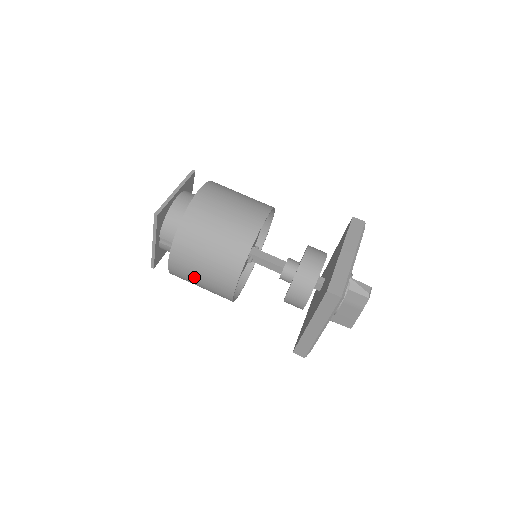
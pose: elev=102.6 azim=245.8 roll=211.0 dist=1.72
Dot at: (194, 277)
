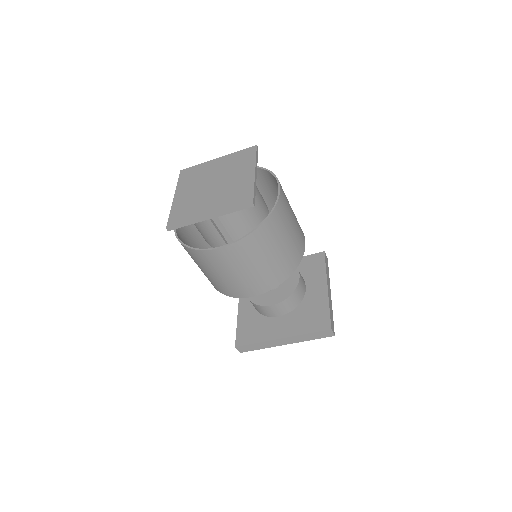
Dot at: (227, 270)
